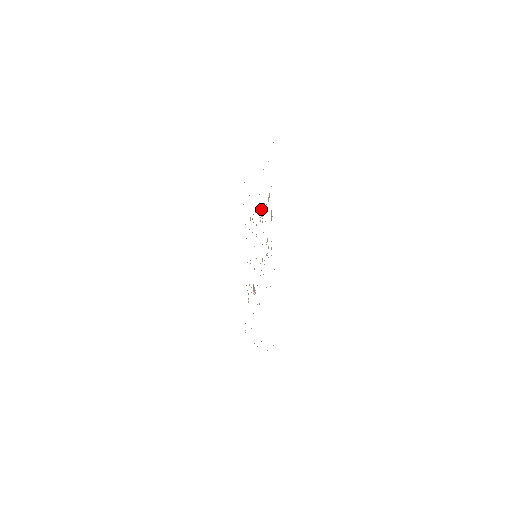
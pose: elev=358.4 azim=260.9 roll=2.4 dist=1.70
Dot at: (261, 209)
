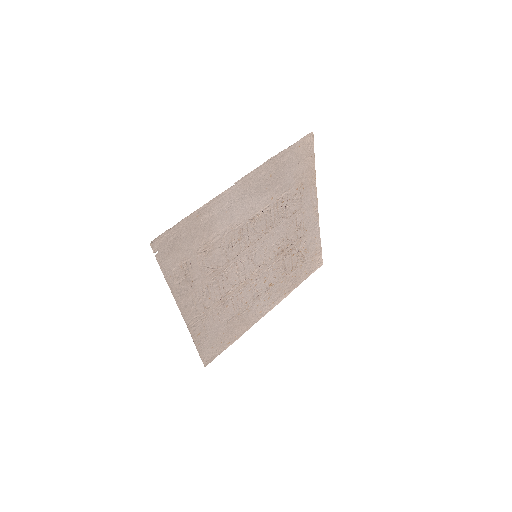
Dot at: (224, 242)
